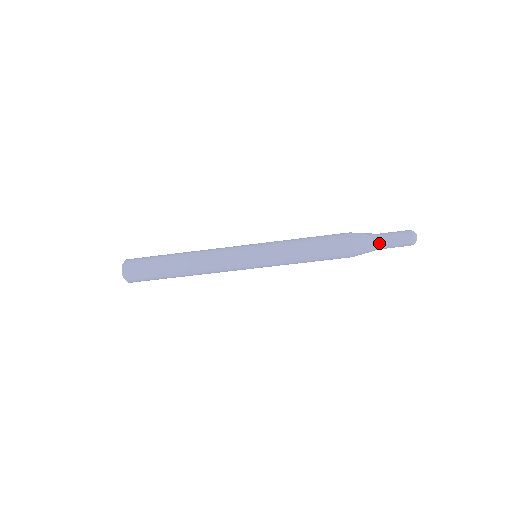
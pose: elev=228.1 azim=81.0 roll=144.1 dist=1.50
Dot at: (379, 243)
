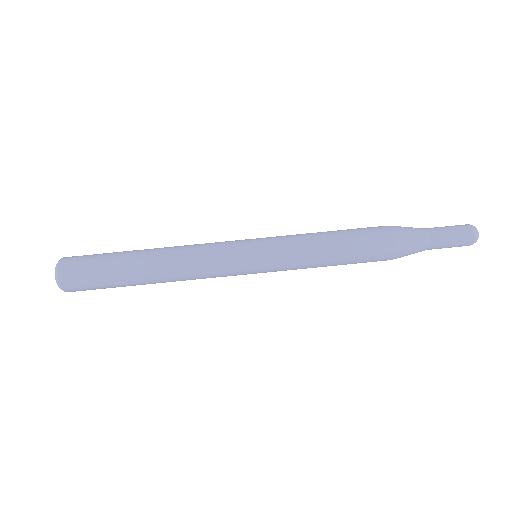
Dot at: (429, 235)
